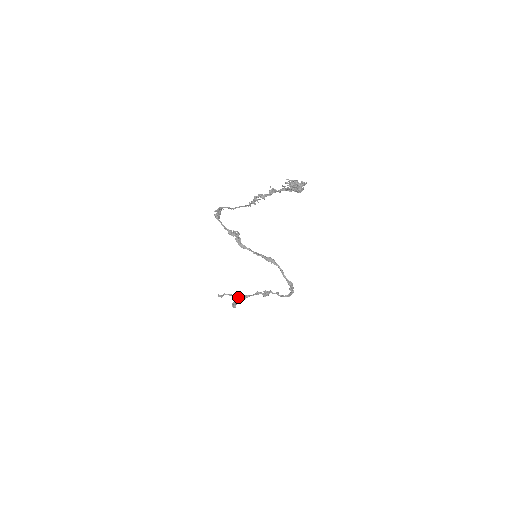
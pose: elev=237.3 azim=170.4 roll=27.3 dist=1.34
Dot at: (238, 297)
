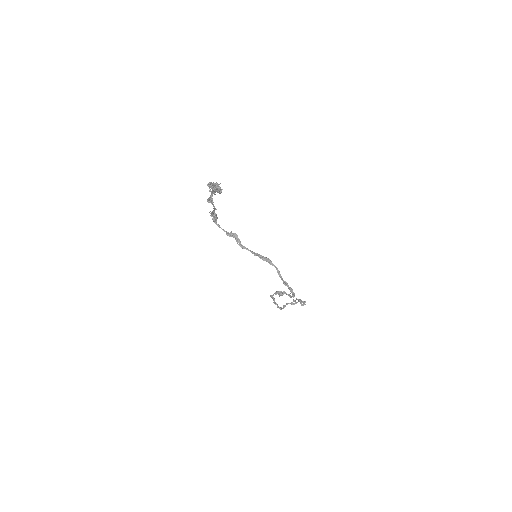
Dot at: (303, 302)
